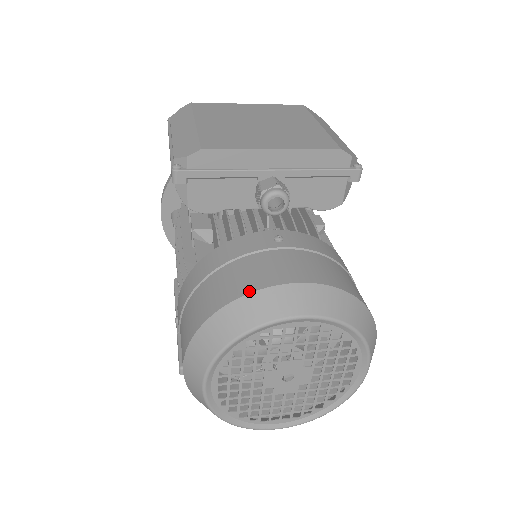
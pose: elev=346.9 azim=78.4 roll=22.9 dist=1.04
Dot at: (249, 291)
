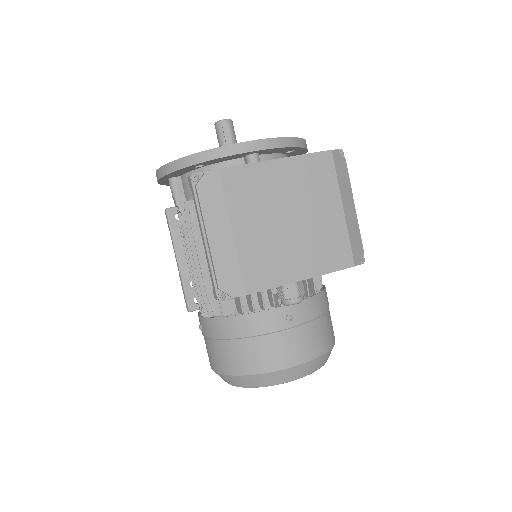
Dot at: (269, 371)
